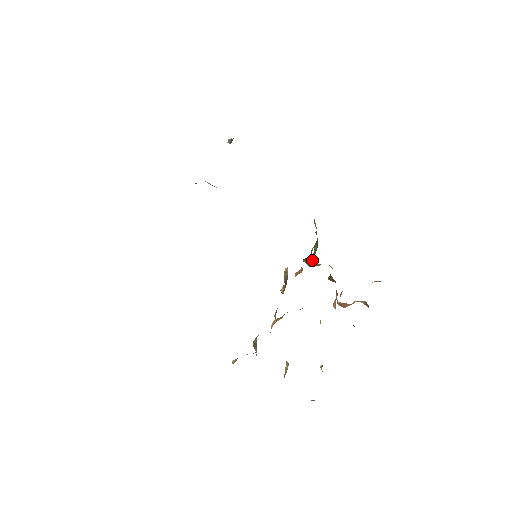
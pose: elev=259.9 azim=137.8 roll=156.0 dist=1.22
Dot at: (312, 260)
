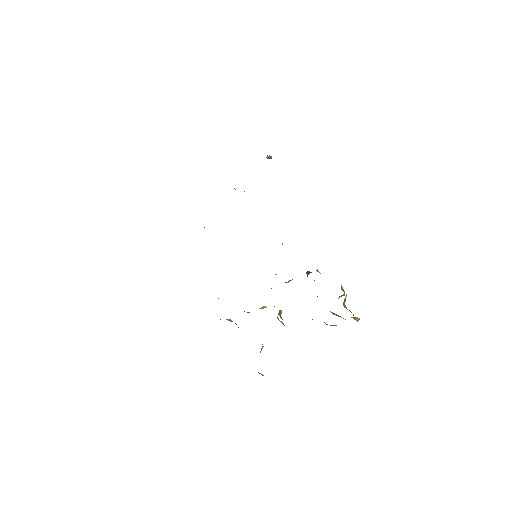
Dot at: occluded
